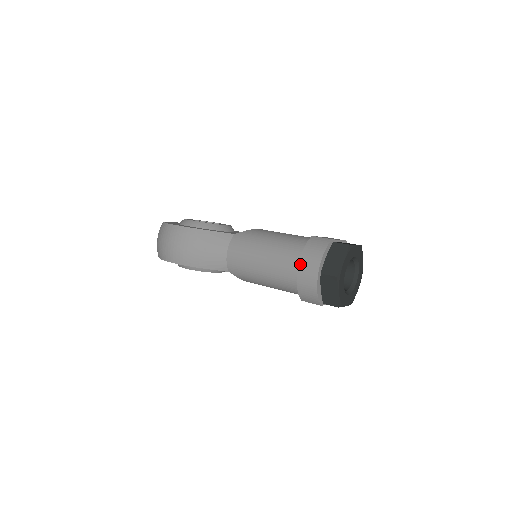
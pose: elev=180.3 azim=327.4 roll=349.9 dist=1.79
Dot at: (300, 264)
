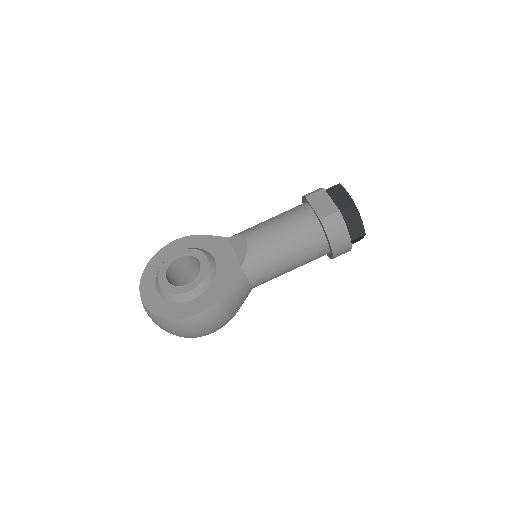
Dot at: (333, 249)
